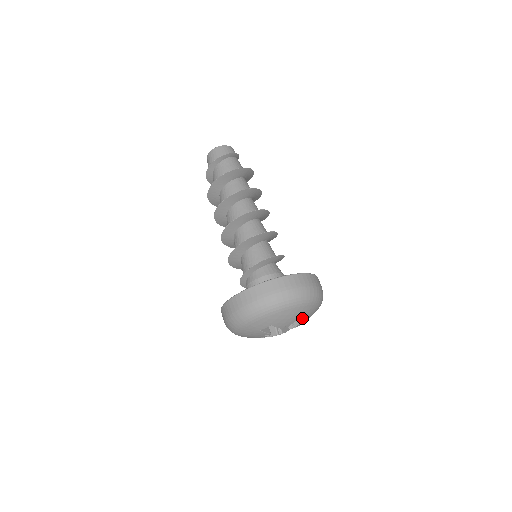
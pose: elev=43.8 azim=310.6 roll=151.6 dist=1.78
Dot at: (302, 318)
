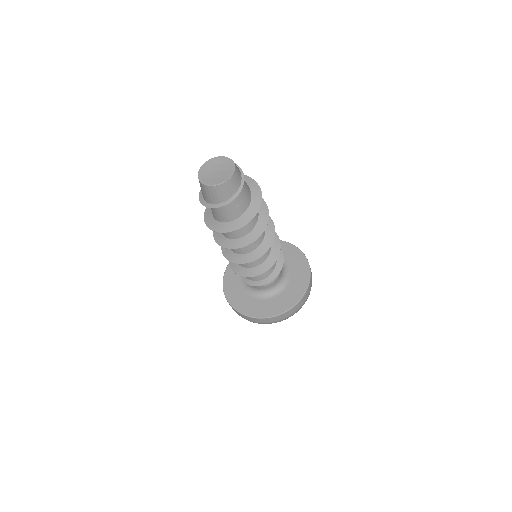
Dot at: occluded
